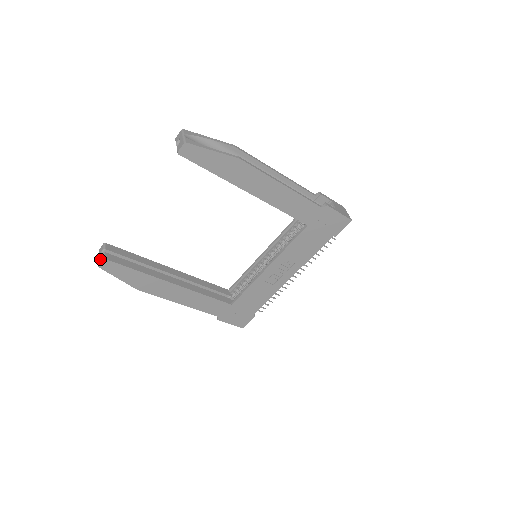
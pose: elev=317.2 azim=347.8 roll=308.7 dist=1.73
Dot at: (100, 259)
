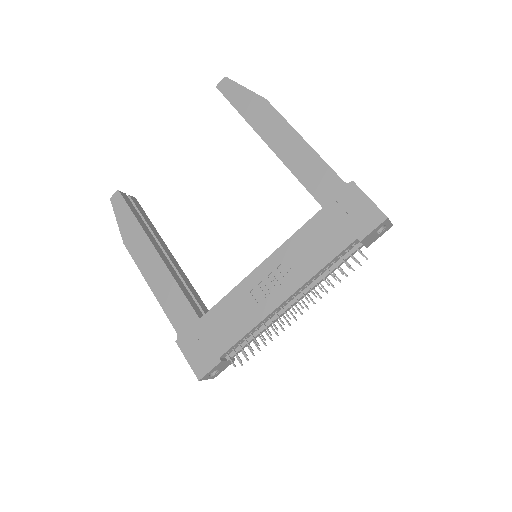
Dot at: occluded
